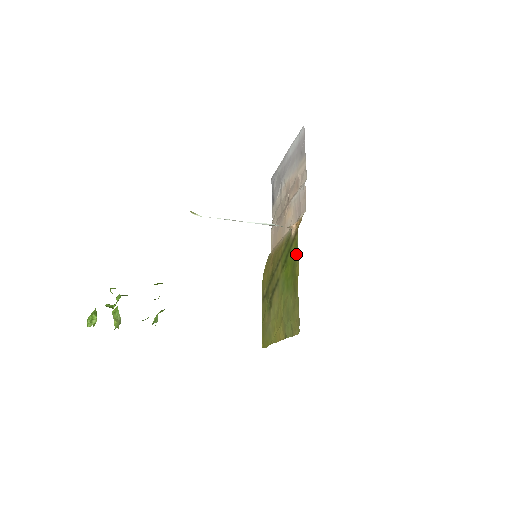
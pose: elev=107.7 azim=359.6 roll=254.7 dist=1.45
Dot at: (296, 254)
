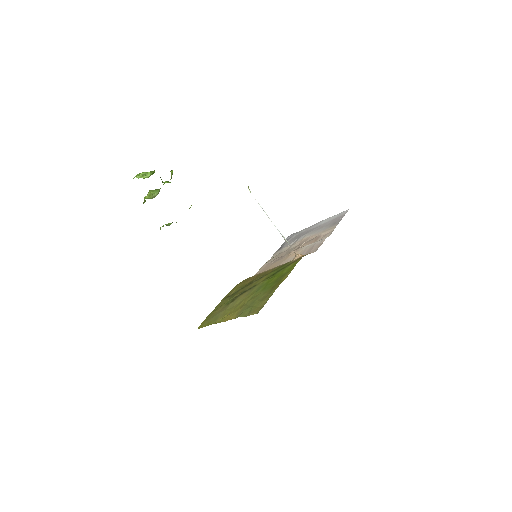
Dot at: (291, 269)
